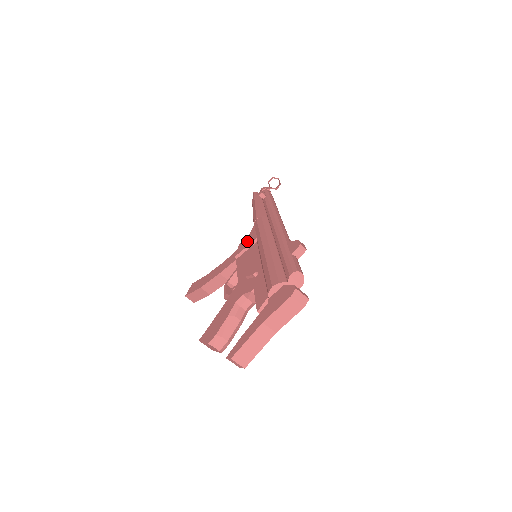
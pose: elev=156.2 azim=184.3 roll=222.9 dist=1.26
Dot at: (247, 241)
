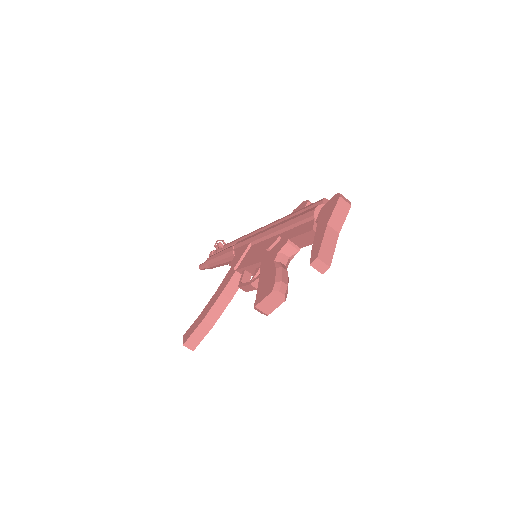
Dot at: (239, 254)
